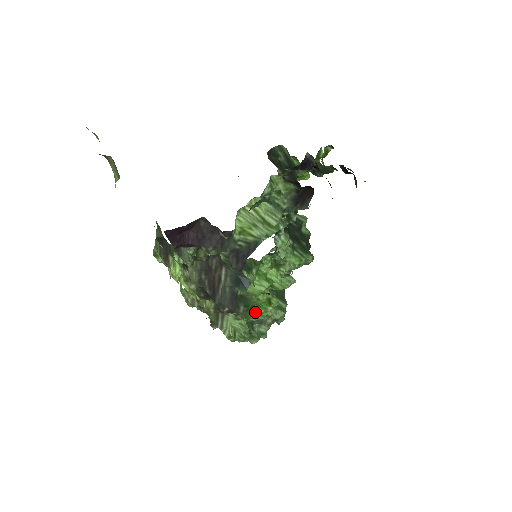
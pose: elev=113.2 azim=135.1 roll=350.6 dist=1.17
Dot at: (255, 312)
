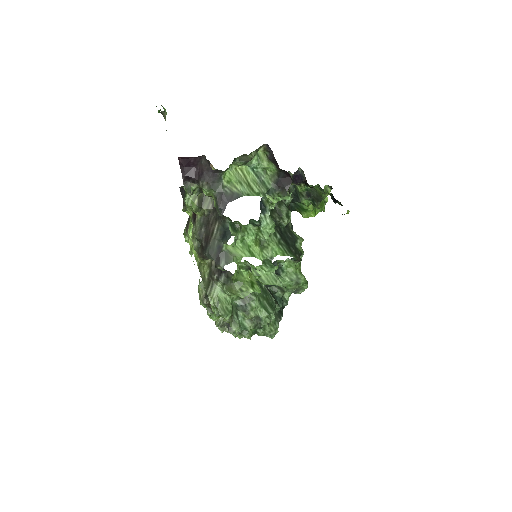
Dot at: (238, 287)
